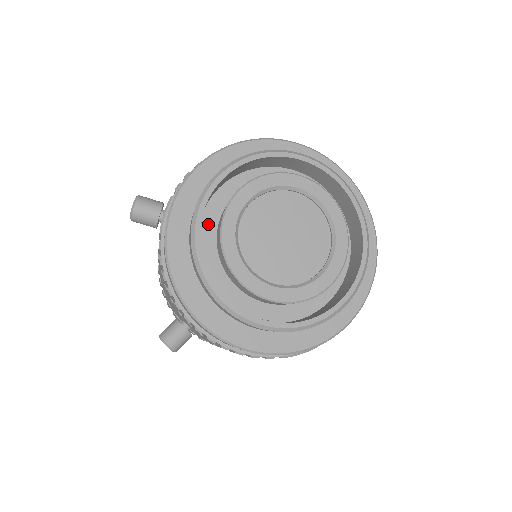
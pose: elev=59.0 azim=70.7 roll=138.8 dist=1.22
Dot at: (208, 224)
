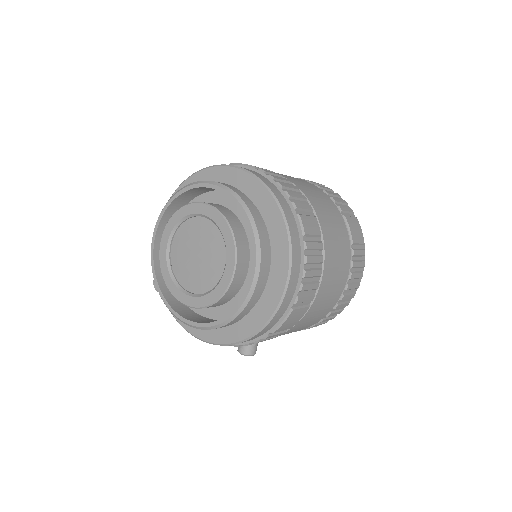
Dot at: occluded
